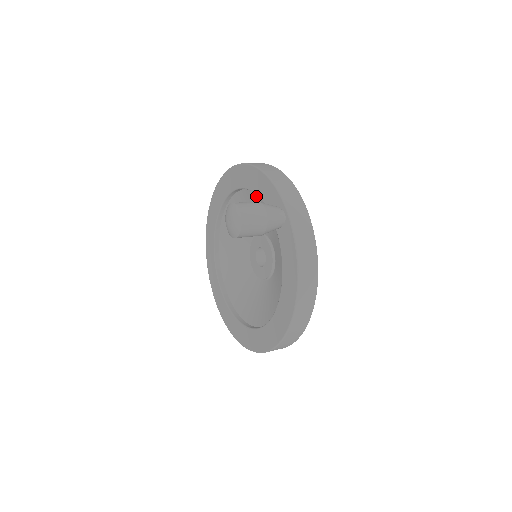
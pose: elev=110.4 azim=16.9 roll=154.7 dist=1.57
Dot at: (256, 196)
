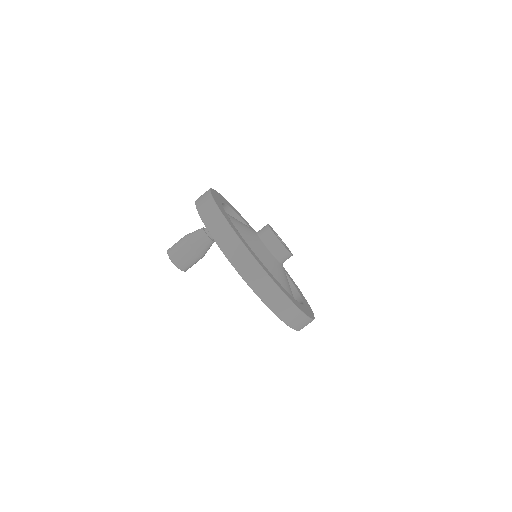
Dot at: occluded
